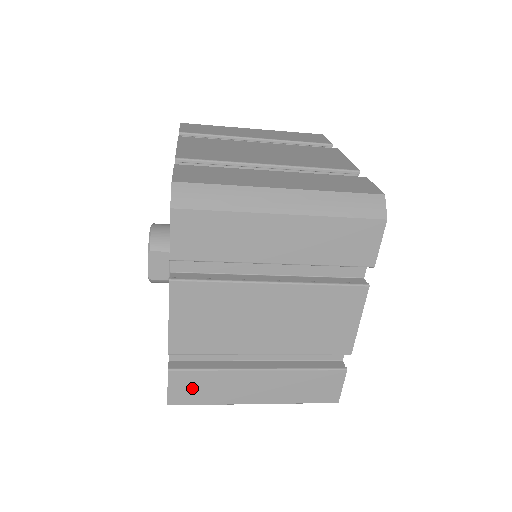
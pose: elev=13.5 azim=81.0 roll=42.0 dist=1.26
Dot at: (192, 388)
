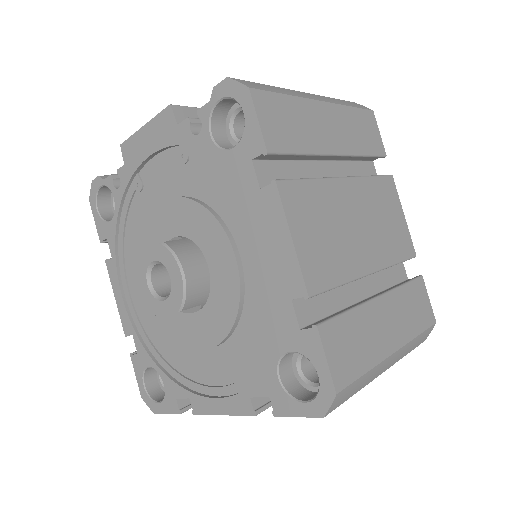
Dot at: occluded
